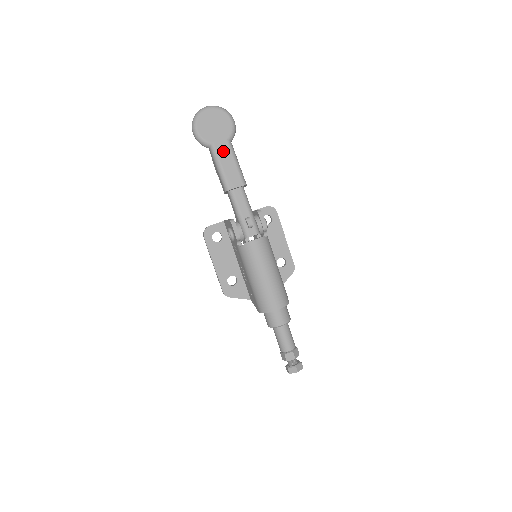
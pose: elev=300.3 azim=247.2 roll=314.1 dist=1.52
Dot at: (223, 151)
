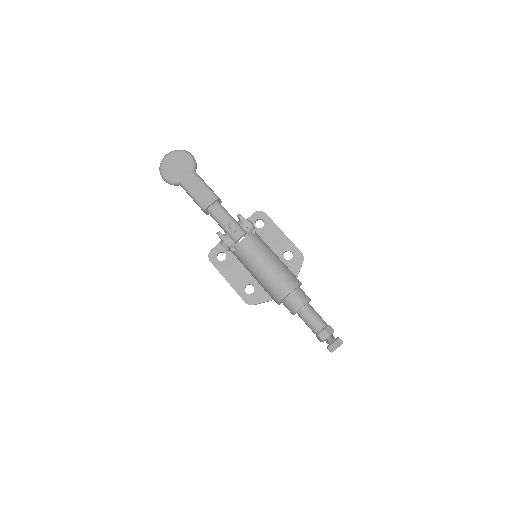
Dot at: (190, 181)
